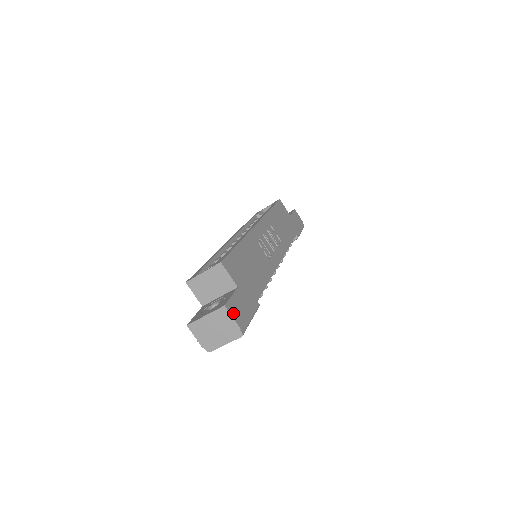
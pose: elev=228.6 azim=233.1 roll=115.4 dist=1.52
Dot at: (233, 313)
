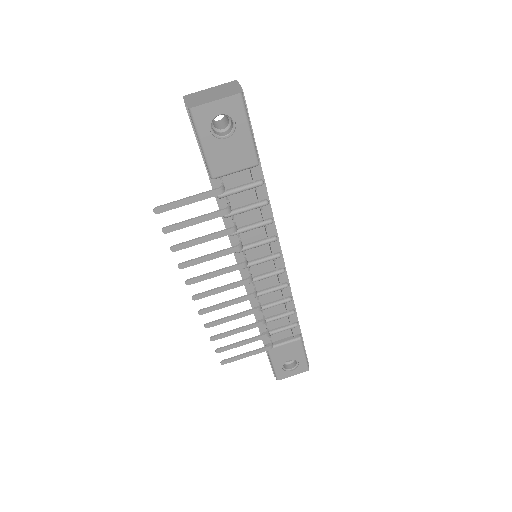
Dot at: occluded
